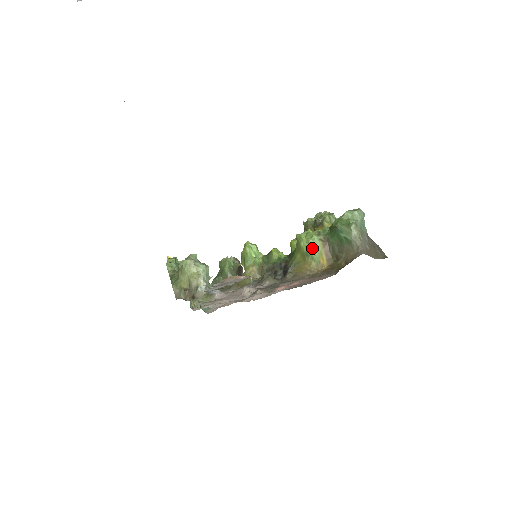
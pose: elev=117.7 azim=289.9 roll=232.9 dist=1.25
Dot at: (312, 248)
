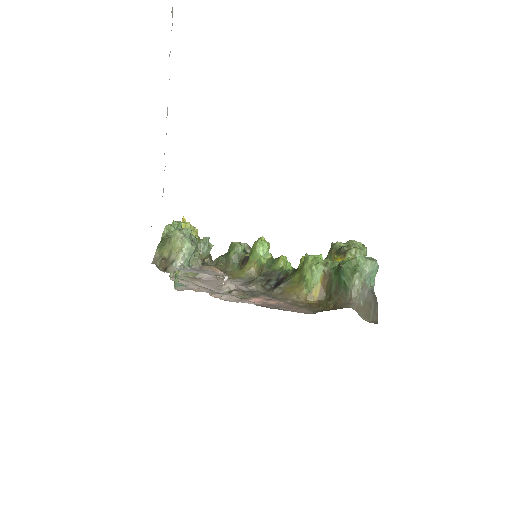
Dot at: (311, 275)
